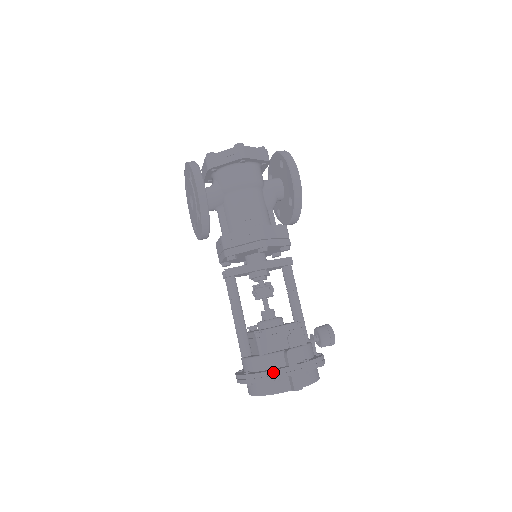
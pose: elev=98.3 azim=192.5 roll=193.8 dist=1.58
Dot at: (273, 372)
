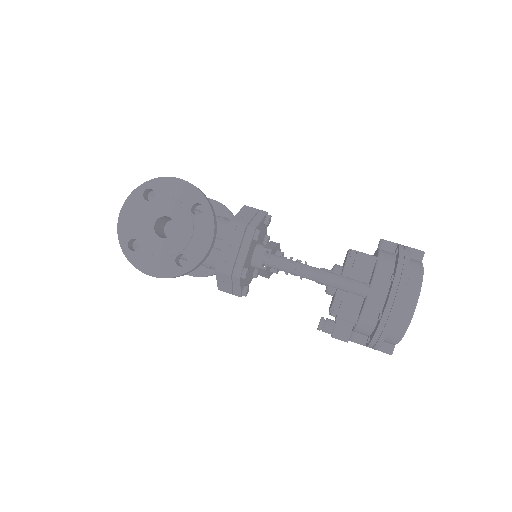
Dot at: (401, 248)
